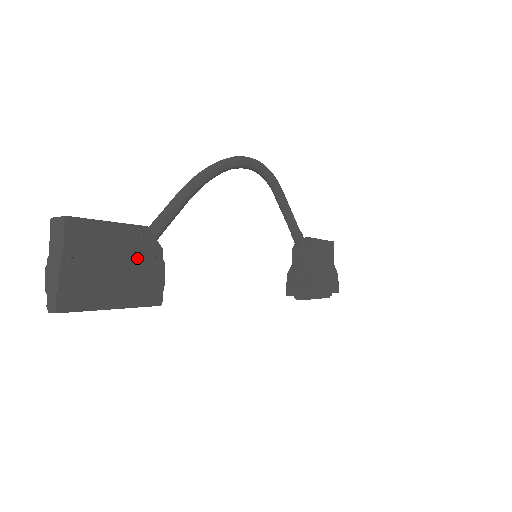
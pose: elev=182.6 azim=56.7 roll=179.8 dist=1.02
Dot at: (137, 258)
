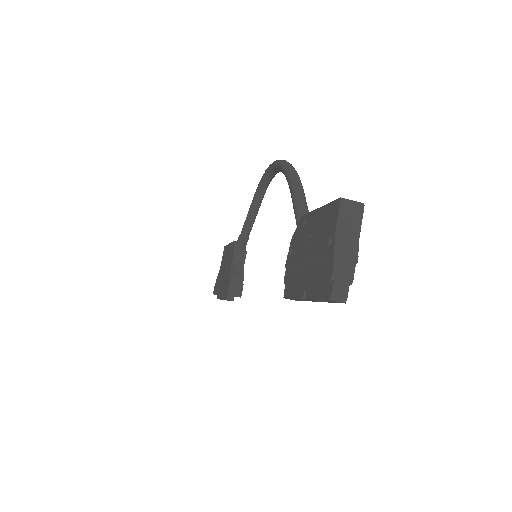
Dot at: occluded
